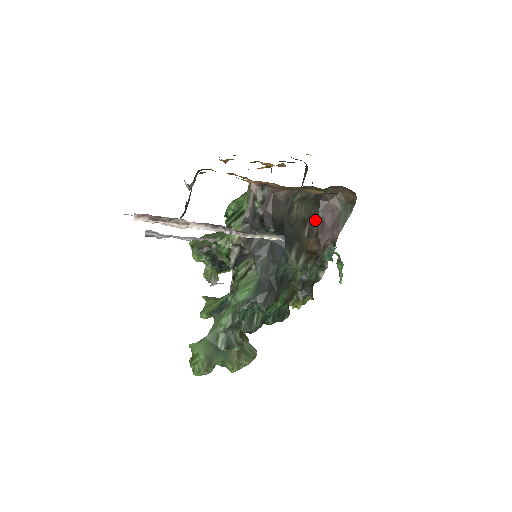
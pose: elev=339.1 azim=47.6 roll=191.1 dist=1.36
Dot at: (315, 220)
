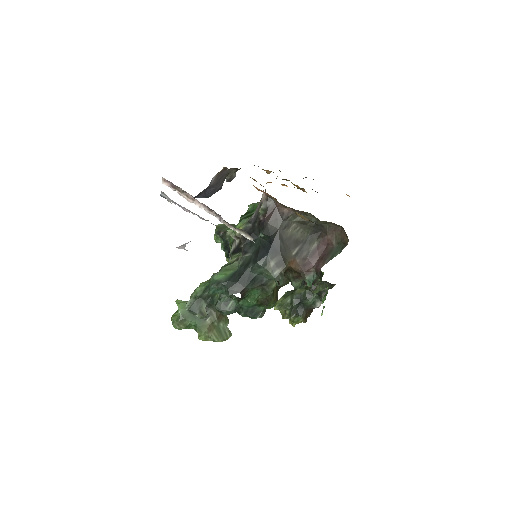
Dot at: (309, 246)
